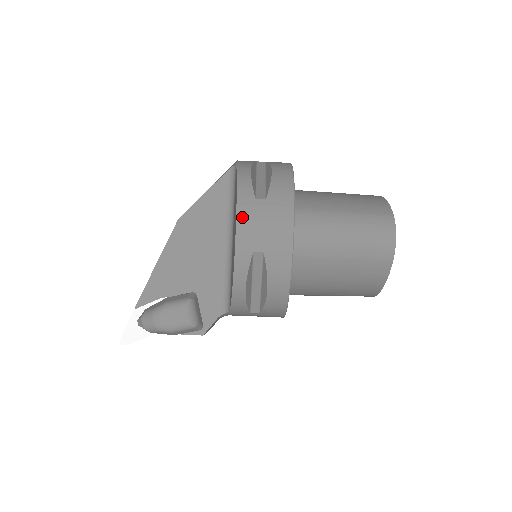
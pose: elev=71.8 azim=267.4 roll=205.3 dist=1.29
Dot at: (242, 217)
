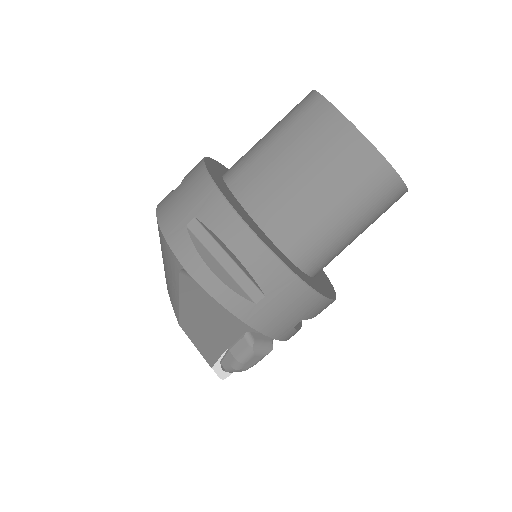
Dot at: (261, 326)
